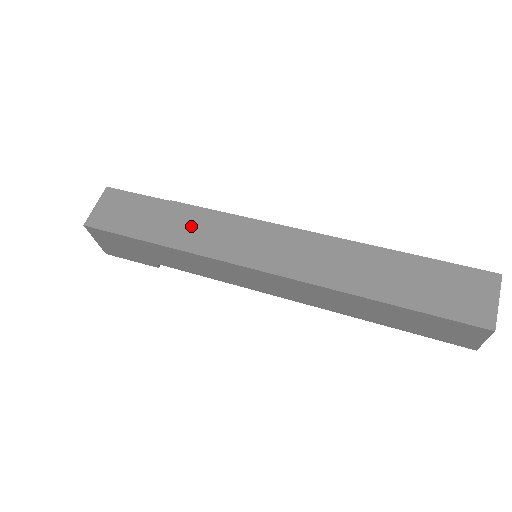
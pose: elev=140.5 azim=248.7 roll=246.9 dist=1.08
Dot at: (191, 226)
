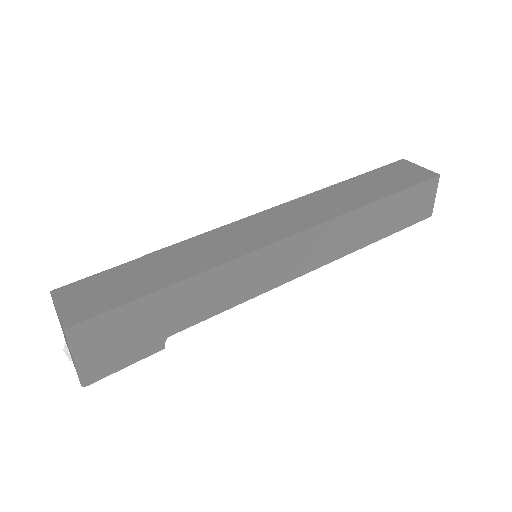
Dot at: (189, 255)
